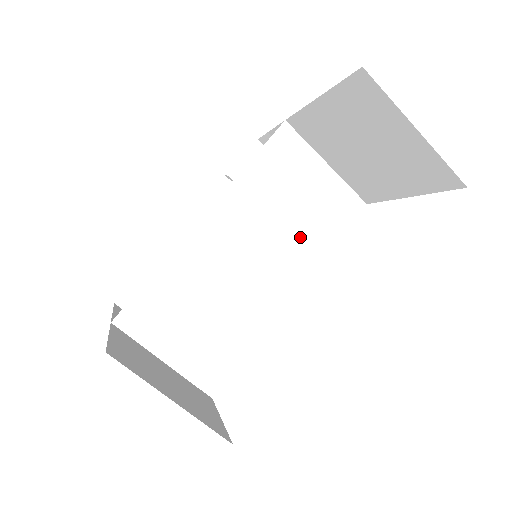
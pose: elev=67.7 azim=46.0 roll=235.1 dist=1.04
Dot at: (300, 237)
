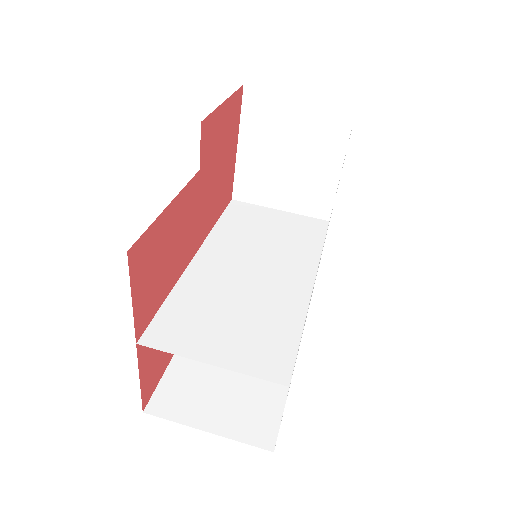
Dot at: (289, 248)
